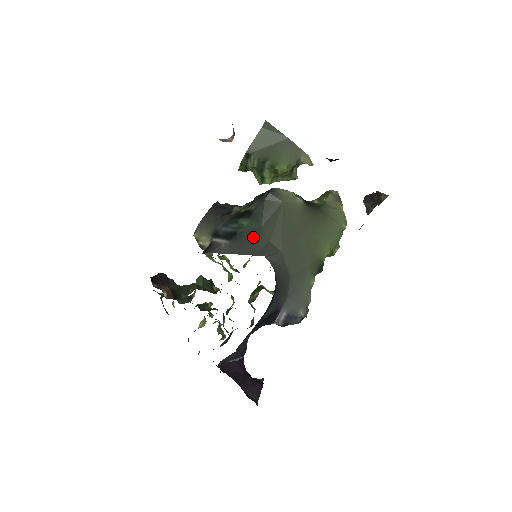
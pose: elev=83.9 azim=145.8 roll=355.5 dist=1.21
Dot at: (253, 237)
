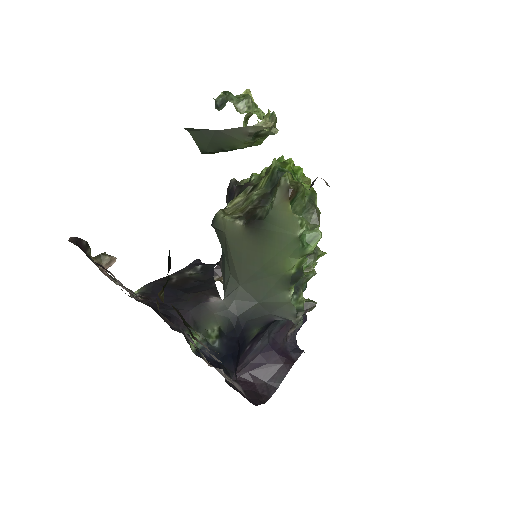
Dot at: (224, 266)
